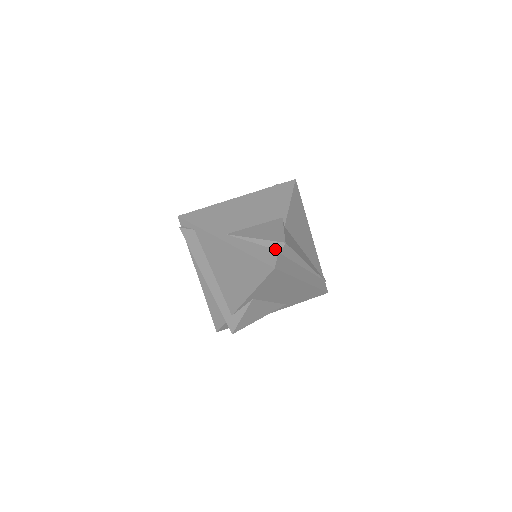
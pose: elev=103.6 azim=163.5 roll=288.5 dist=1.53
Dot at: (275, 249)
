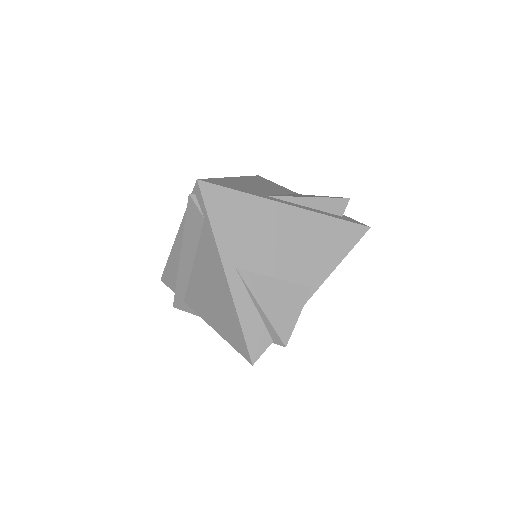
Dot at: (271, 336)
